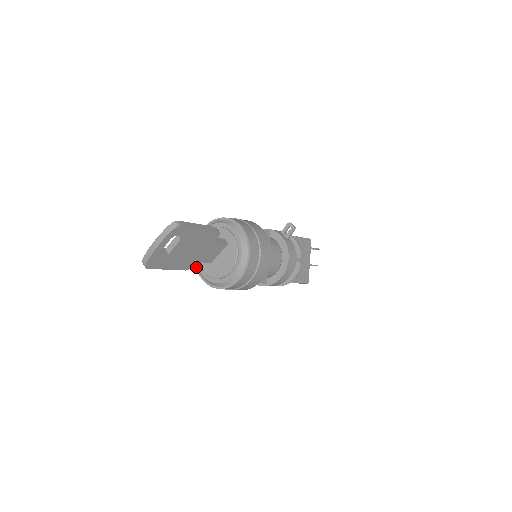
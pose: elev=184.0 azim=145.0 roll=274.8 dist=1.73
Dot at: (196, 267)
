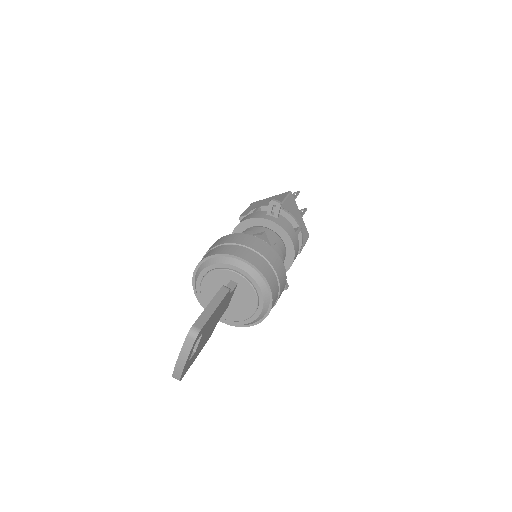
Dot at: occluded
